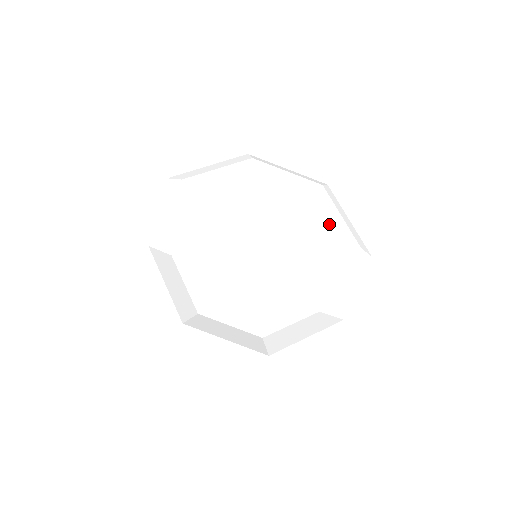
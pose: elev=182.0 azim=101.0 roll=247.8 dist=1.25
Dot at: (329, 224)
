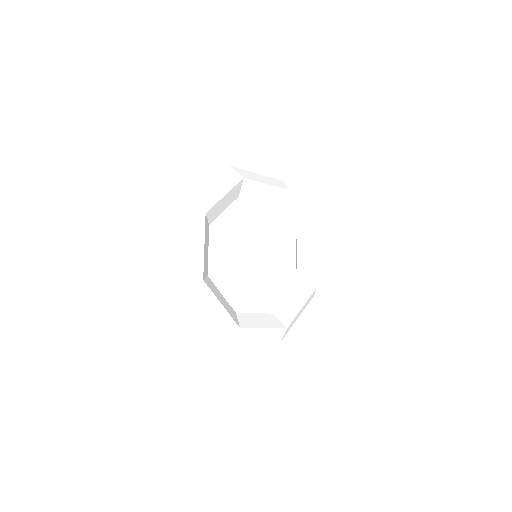
Dot at: (305, 261)
